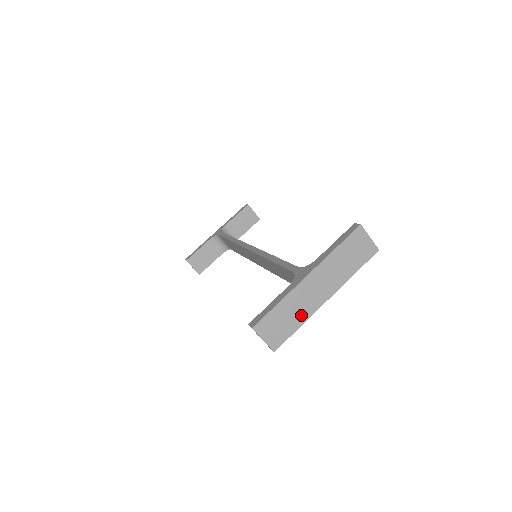
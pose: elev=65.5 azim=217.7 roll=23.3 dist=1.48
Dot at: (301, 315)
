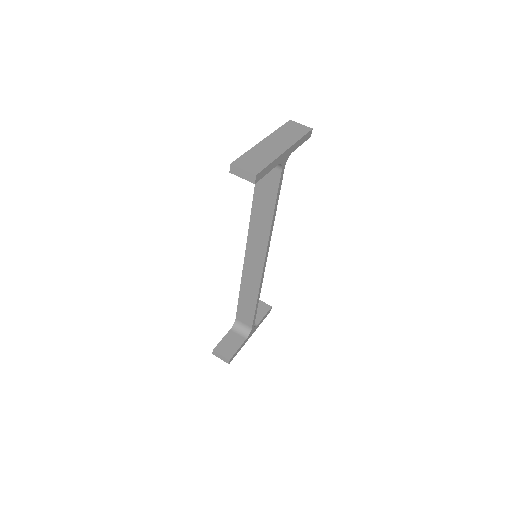
Dot at: (269, 157)
